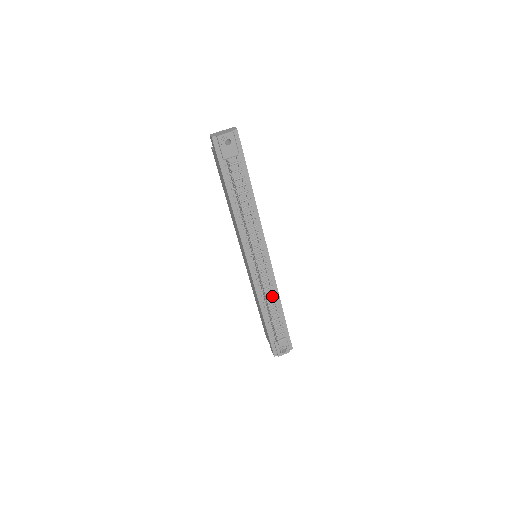
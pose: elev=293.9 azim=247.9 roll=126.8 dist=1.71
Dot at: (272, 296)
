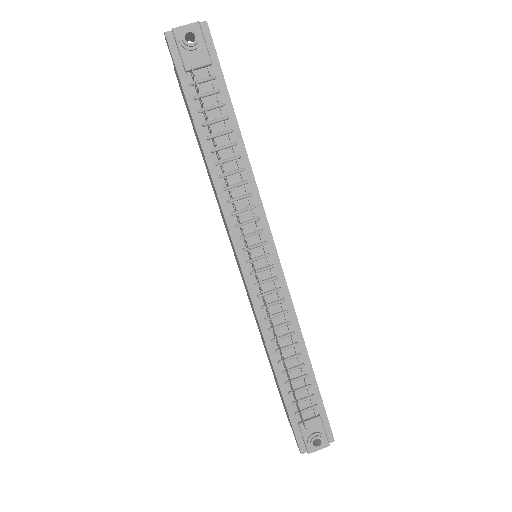
Dot at: (288, 331)
